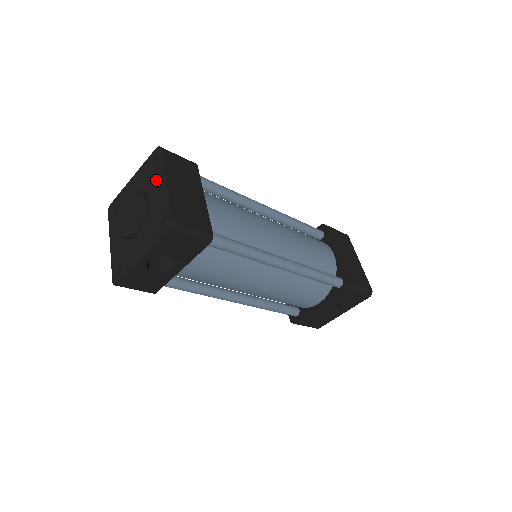
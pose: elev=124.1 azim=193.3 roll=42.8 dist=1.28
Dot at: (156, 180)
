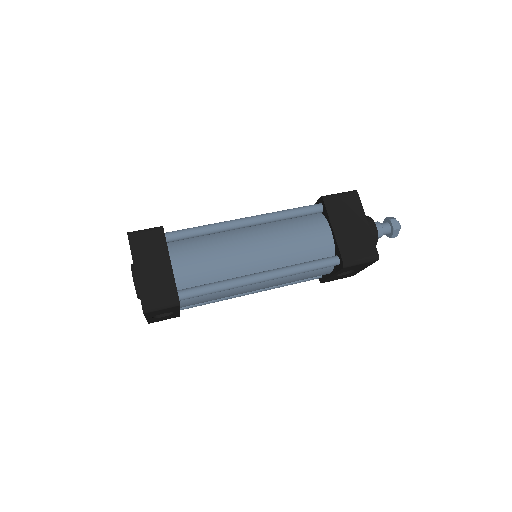
Dot at: occluded
